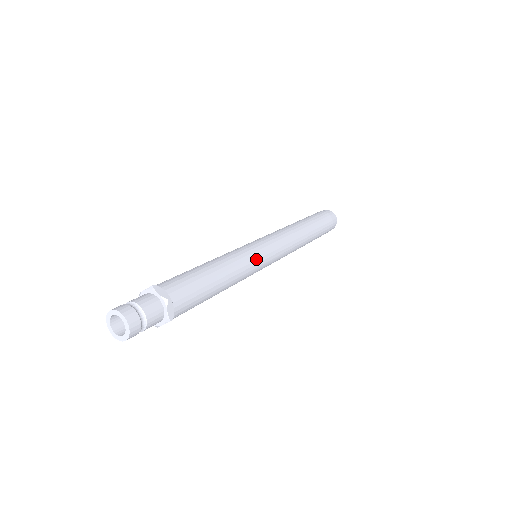
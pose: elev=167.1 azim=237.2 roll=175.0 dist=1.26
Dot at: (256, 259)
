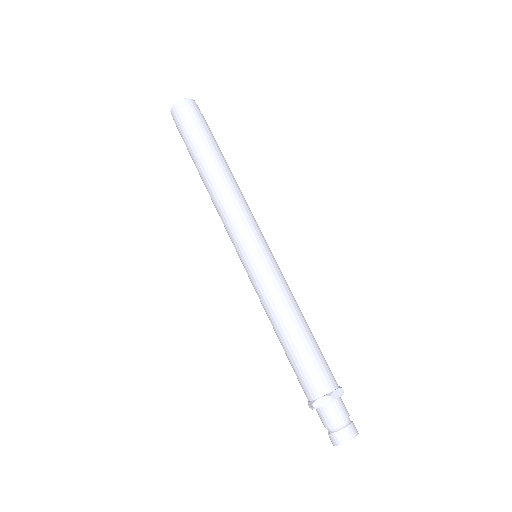
Dot at: (279, 268)
